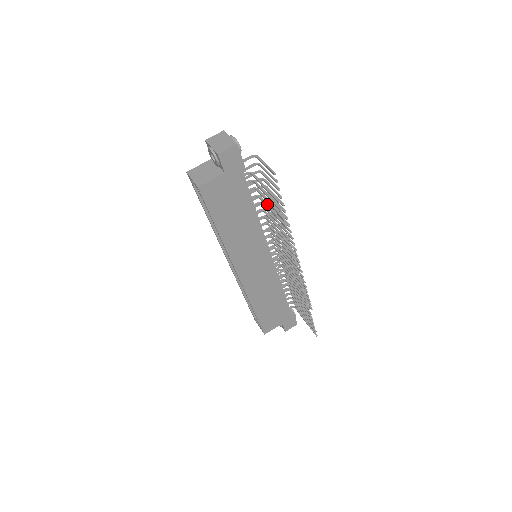
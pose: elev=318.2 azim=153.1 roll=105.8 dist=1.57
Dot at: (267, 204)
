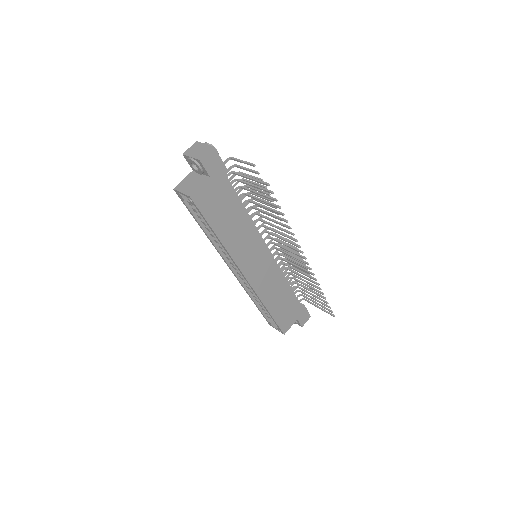
Dot at: (255, 197)
